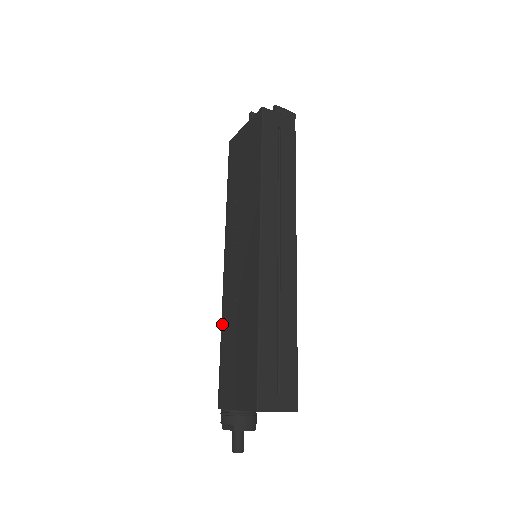
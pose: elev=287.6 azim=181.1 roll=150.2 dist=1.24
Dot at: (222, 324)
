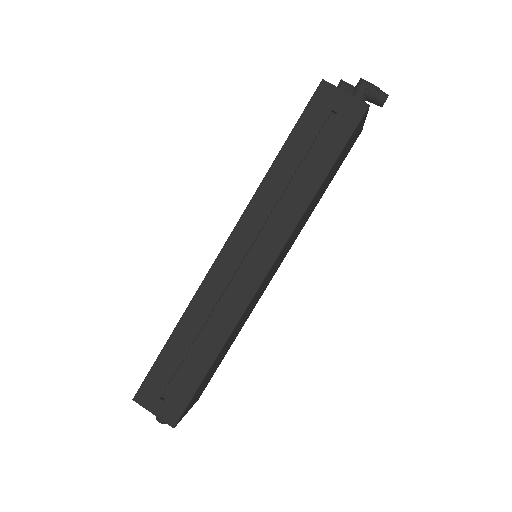
Dot at: occluded
